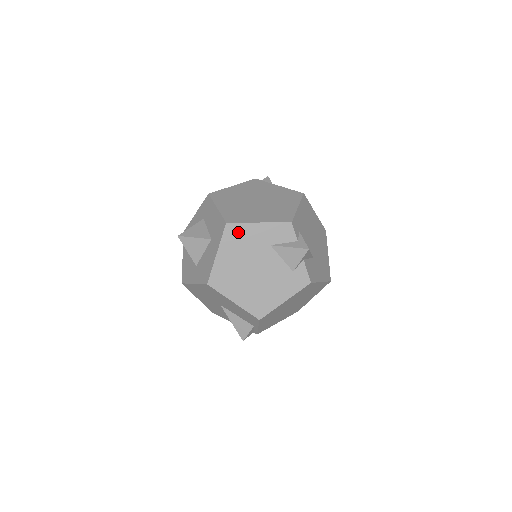
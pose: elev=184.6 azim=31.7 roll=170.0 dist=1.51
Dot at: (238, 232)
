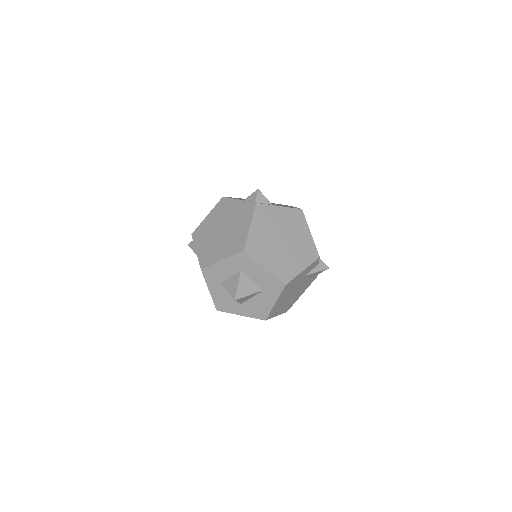
Dot at: (290, 284)
